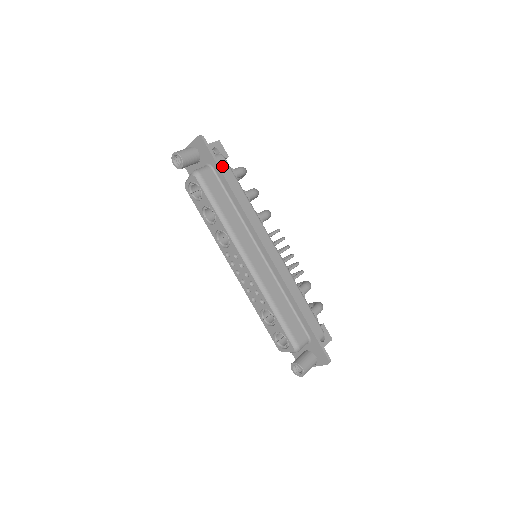
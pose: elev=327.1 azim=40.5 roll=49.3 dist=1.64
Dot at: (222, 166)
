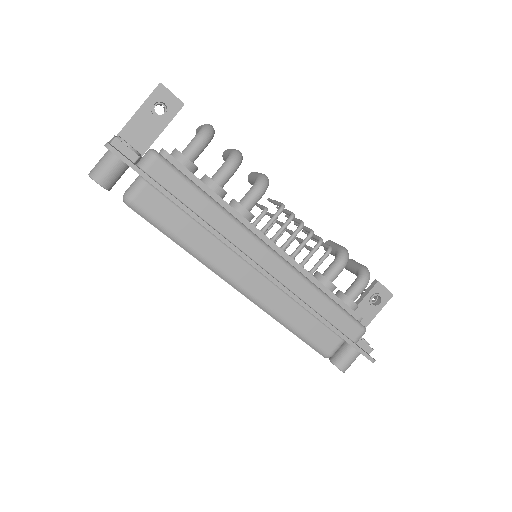
Dot at: (159, 175)
